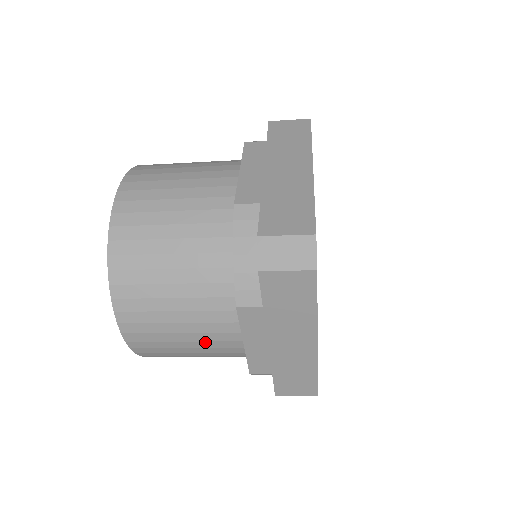
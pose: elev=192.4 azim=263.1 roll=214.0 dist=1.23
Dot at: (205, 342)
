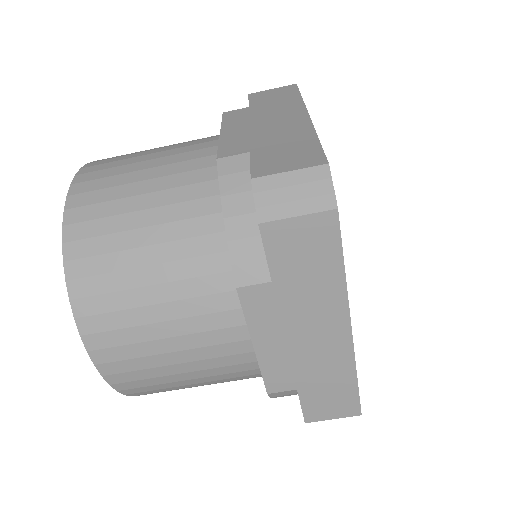
Dot at: (172, 156)
